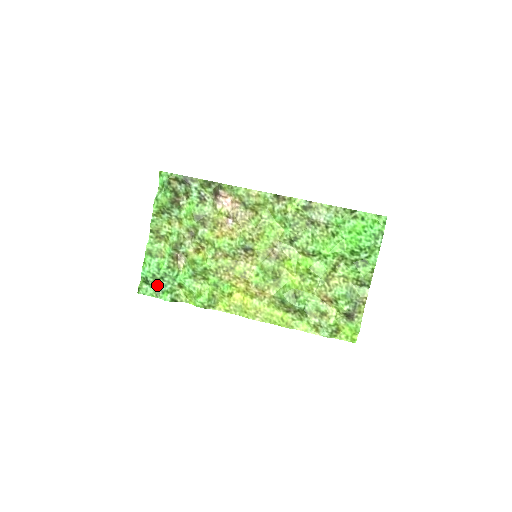
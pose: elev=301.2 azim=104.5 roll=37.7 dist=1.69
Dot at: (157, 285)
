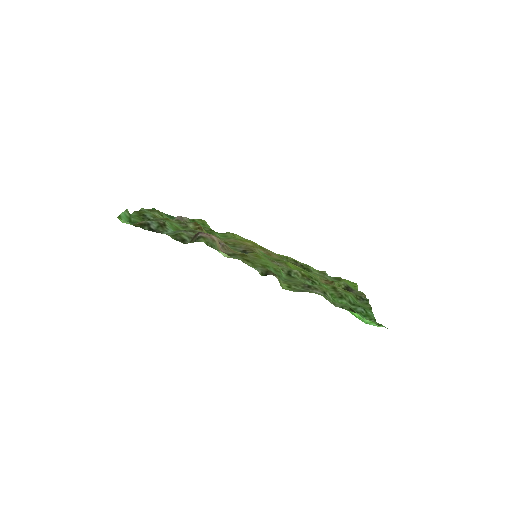
Dot at: (169, 215)
